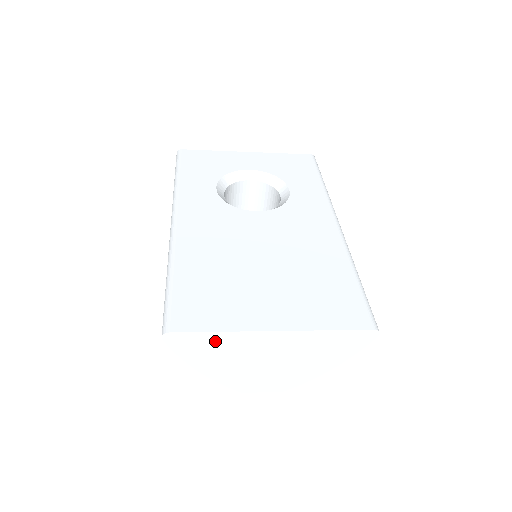
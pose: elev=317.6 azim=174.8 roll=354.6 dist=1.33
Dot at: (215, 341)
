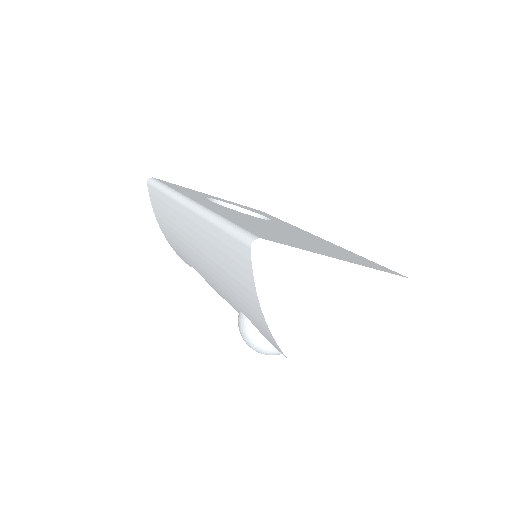
Dot at: (294, 264)
